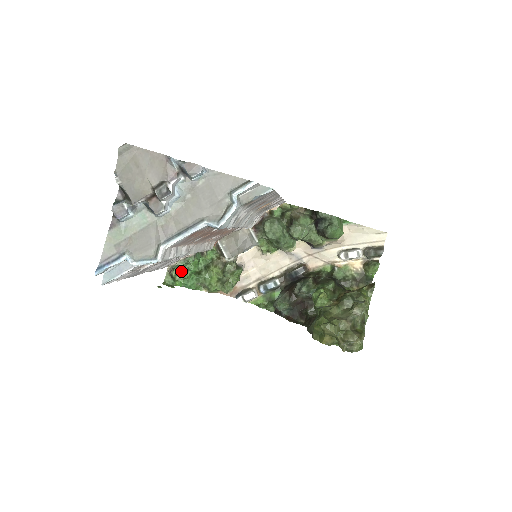
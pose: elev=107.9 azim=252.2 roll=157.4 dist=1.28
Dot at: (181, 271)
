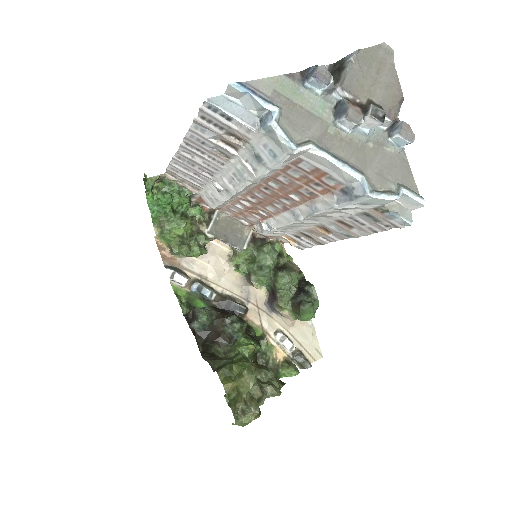
Dot at: (165, 191)
